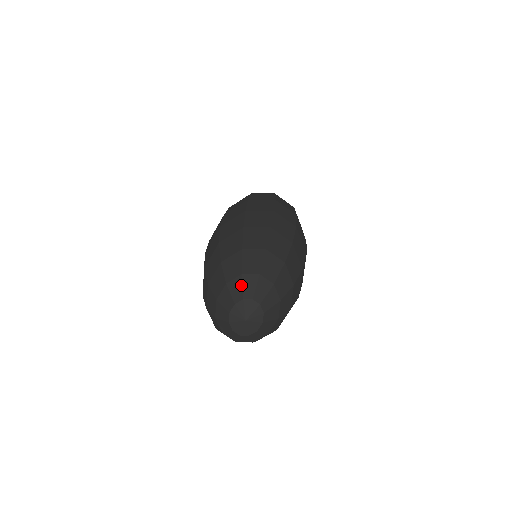
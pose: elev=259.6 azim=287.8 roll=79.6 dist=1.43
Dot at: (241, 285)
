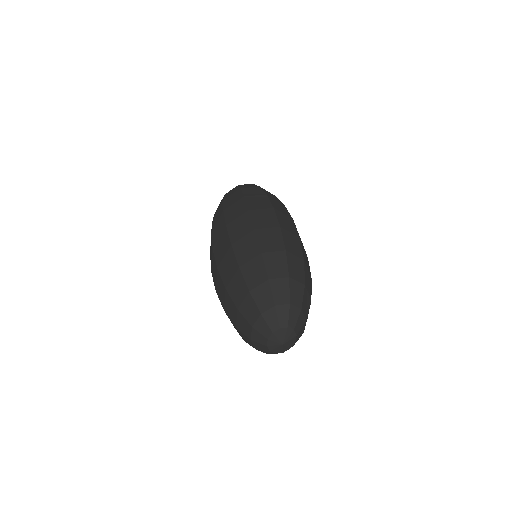
Dot at: (276, 316)
